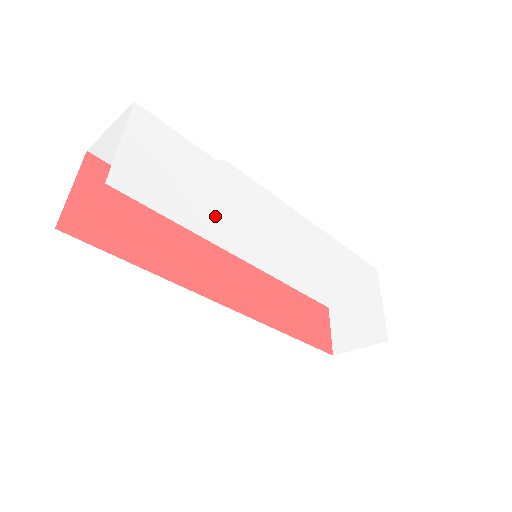
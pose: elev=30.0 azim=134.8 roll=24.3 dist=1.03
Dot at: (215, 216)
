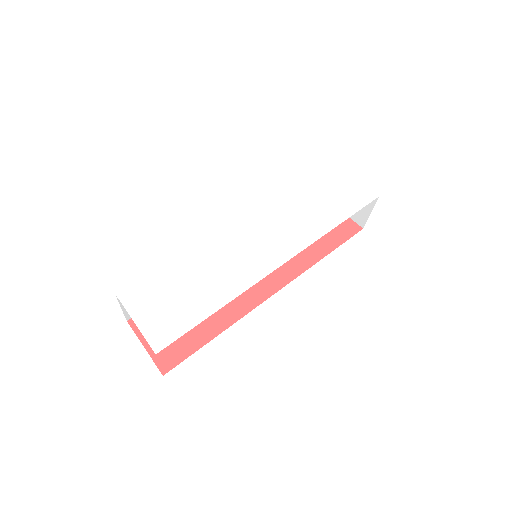
Dot at: (212, 288)
